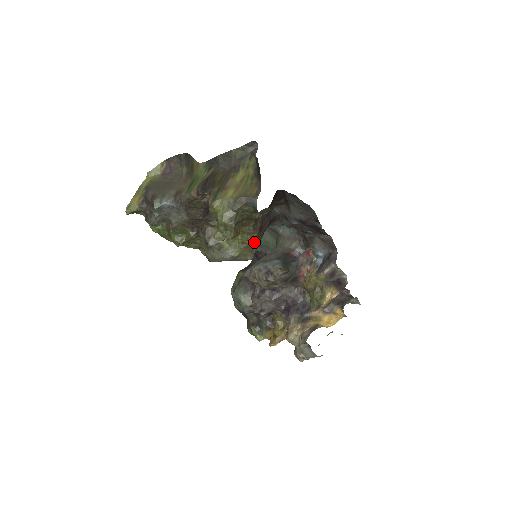
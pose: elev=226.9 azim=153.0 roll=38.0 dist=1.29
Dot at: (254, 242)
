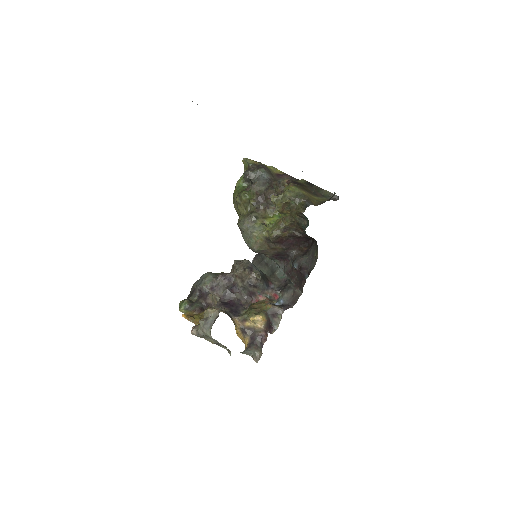
Dot at: (274, 235)
